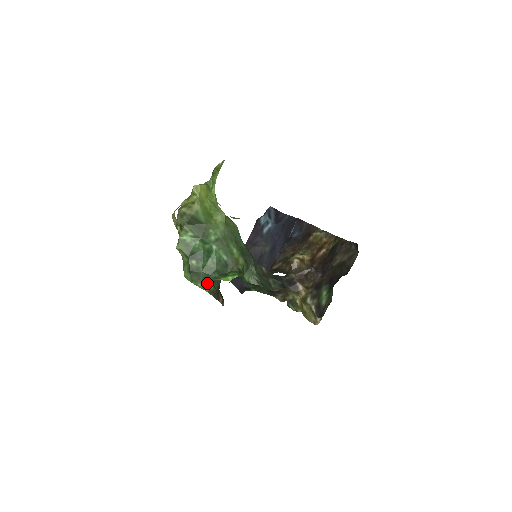
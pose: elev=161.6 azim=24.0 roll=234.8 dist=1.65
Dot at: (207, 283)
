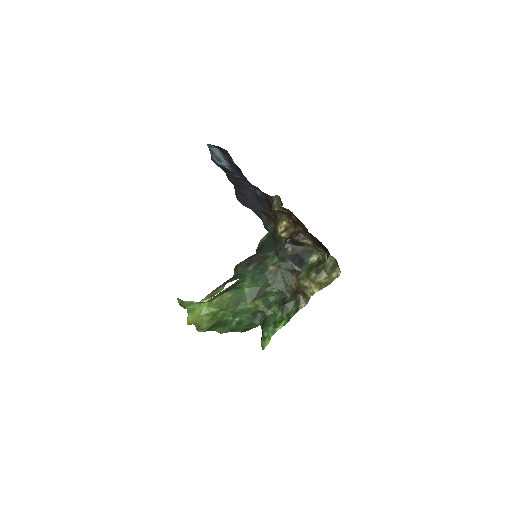
Dot at: occluded
